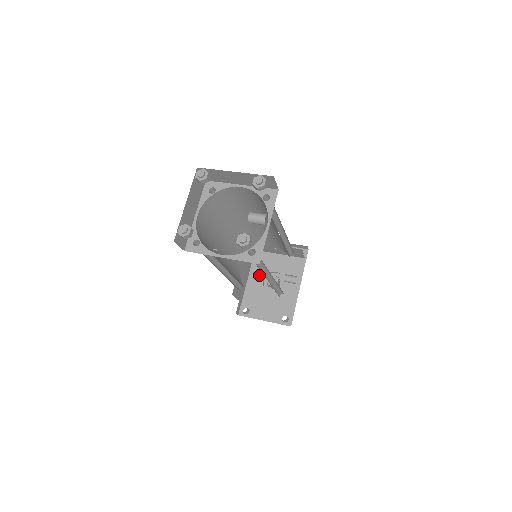
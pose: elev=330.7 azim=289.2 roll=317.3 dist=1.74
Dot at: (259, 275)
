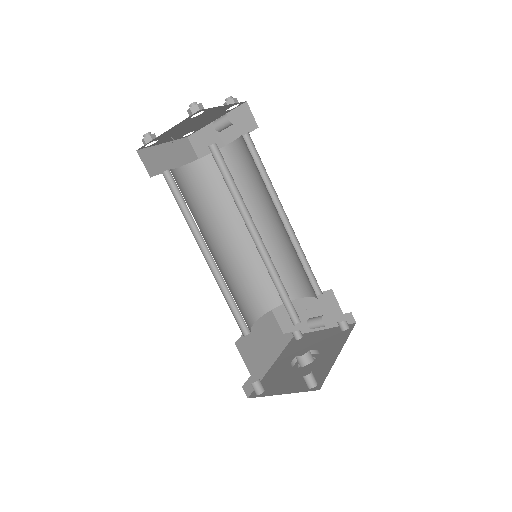
Dot at: (288, 358)
